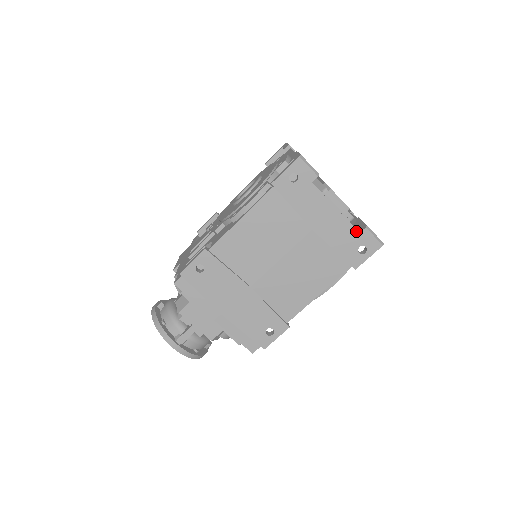
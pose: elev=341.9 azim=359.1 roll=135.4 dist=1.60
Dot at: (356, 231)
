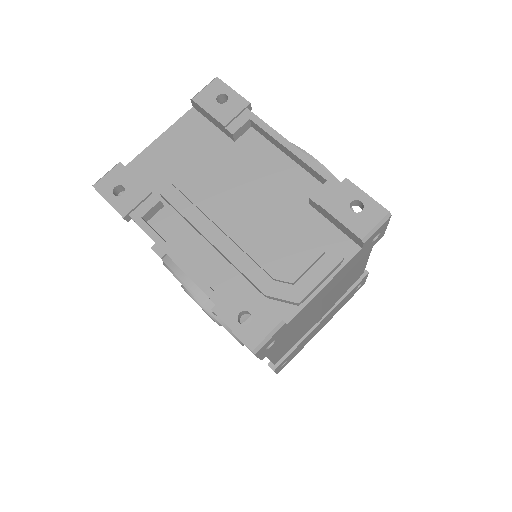
Dot at: (358, 253)
